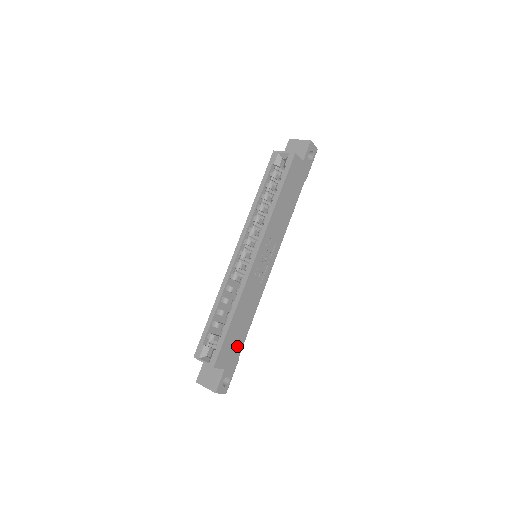
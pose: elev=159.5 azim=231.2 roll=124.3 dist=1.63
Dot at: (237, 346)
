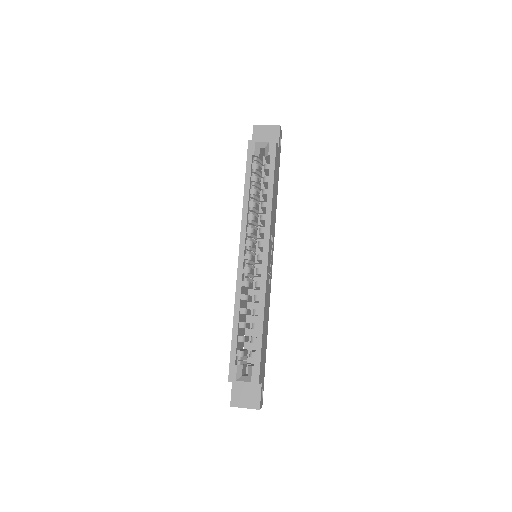
Dot at: (264, 354)
